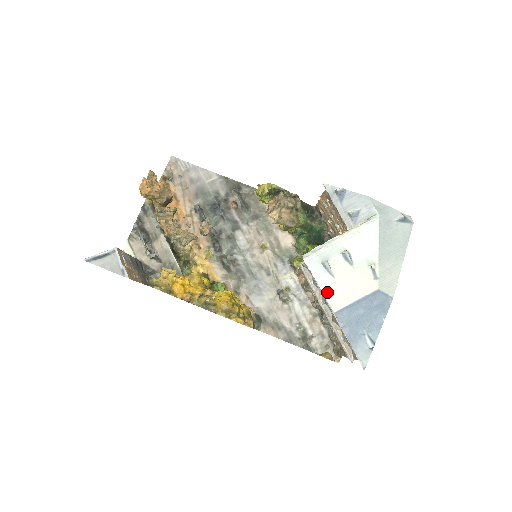
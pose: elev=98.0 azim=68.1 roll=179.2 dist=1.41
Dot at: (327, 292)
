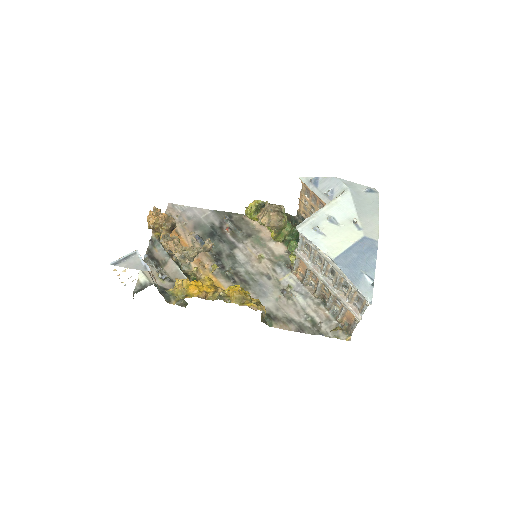
Dot at: (323, 247)
